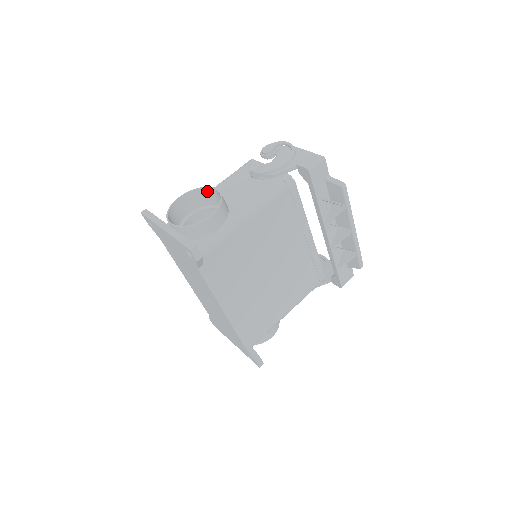
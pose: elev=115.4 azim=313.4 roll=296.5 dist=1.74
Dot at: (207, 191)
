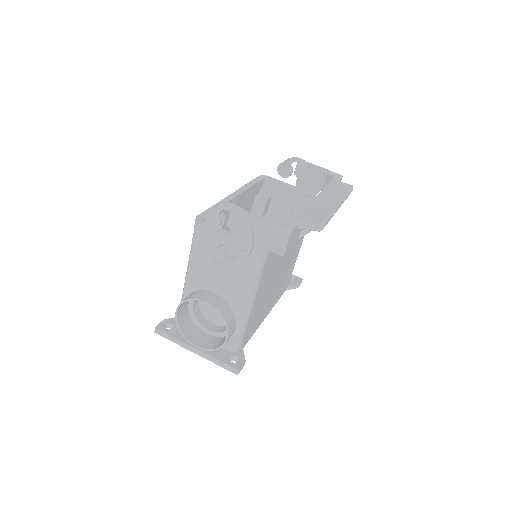
Dot at: (195, 298)
